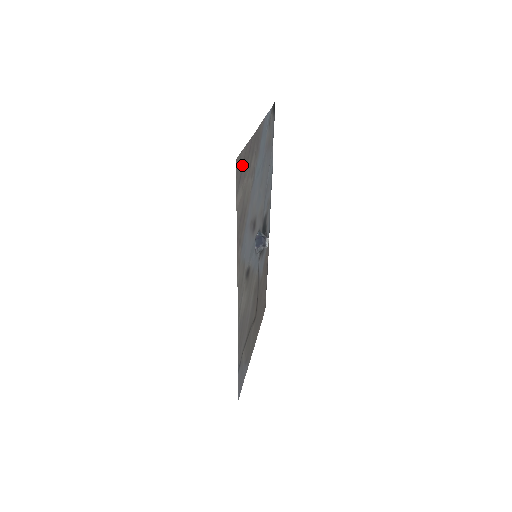
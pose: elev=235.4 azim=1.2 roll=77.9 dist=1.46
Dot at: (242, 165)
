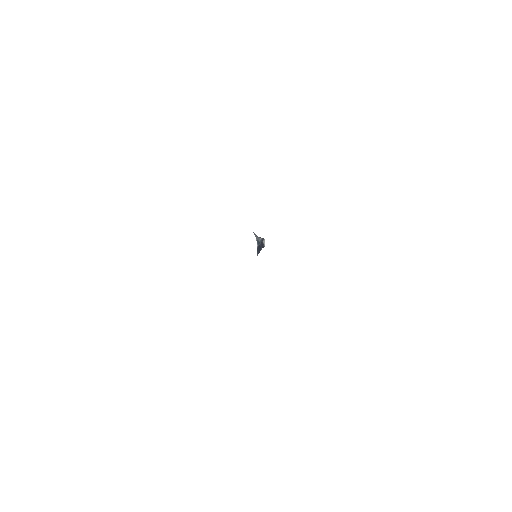
Dot at: occluded
